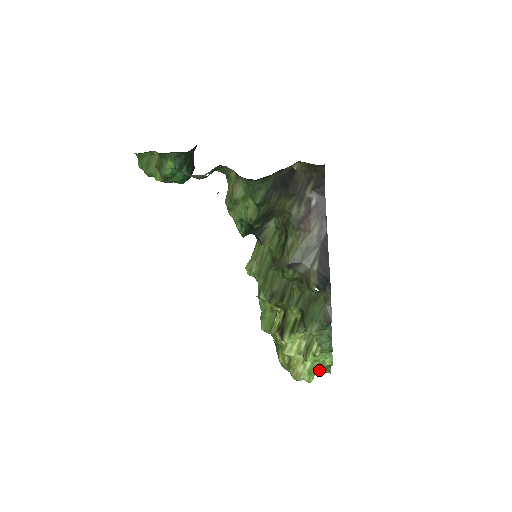
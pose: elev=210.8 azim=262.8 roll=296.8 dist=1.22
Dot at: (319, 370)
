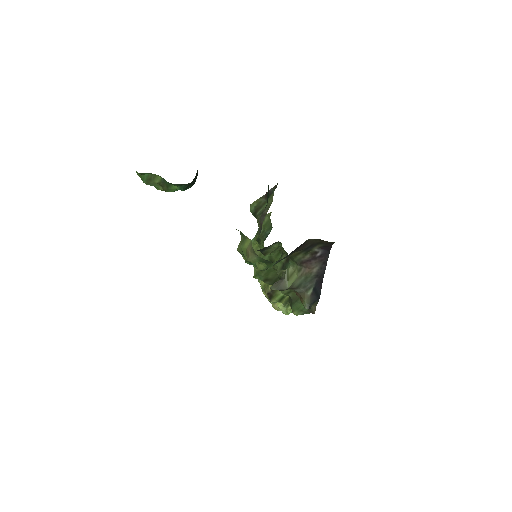
Dot at: occluded
